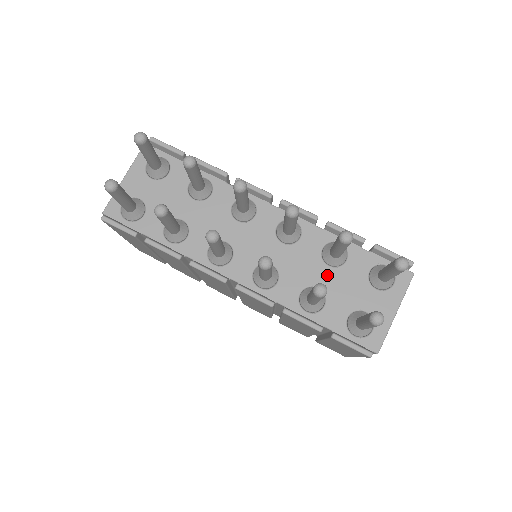
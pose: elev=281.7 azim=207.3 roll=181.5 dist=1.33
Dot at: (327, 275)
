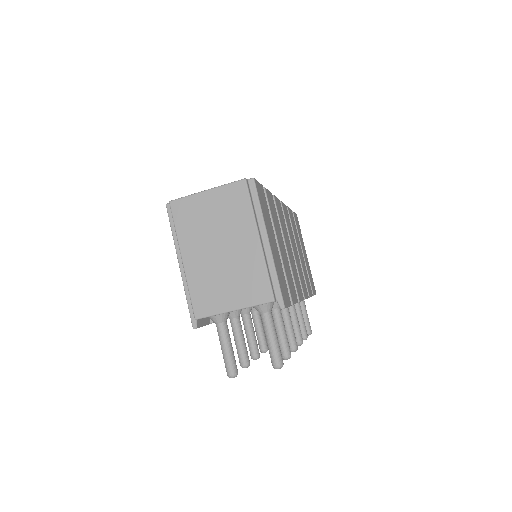
Dot at: occluded
